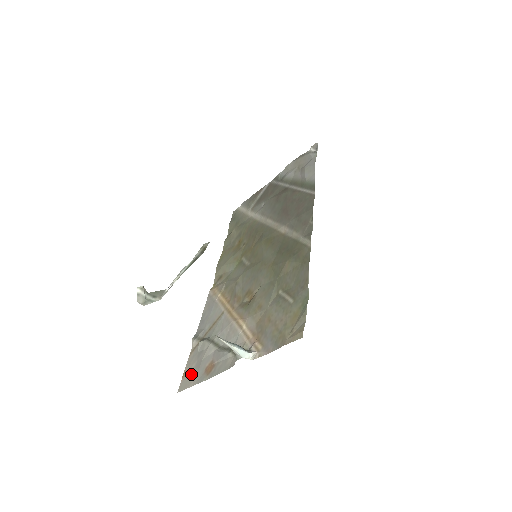
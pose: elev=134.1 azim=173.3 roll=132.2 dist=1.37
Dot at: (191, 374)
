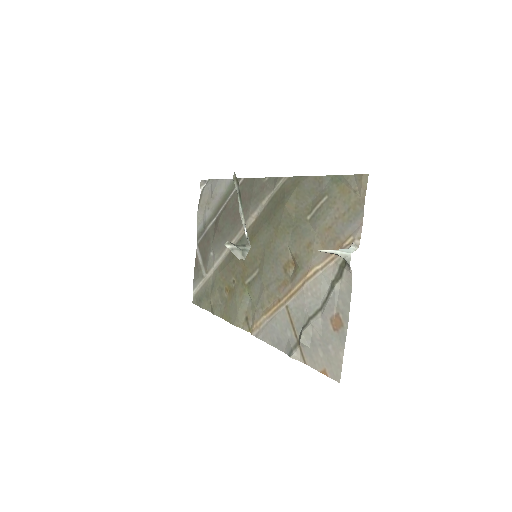
Dot at: (329, 357)
